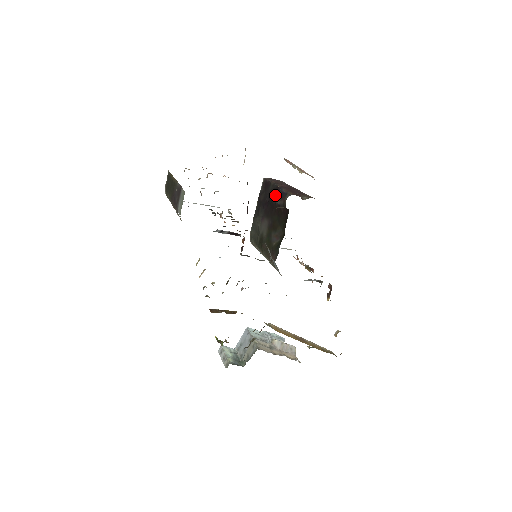
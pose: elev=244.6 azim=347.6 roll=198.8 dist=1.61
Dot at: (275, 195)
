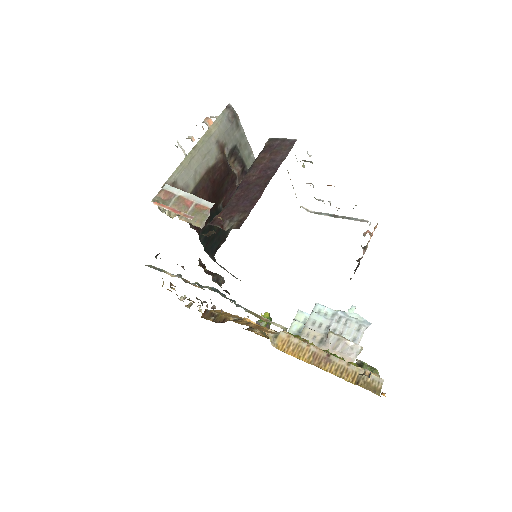
Dot at: occluded
